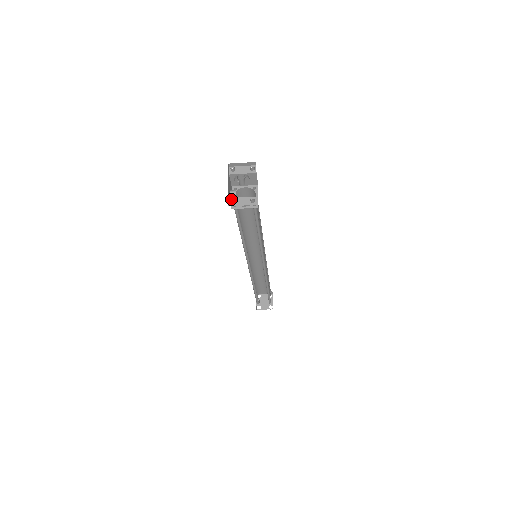
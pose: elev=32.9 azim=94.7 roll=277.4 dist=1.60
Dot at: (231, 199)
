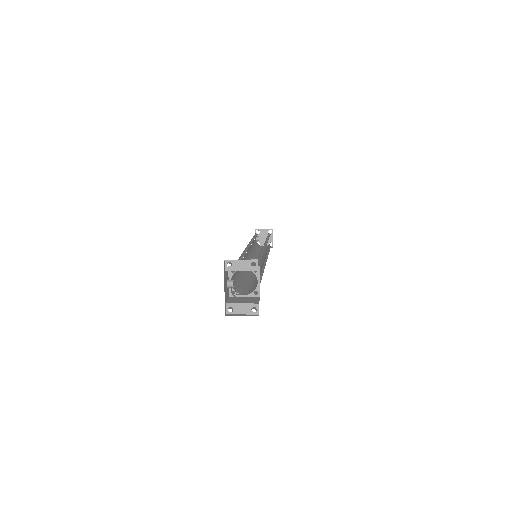
Dot at: (229, 305)
